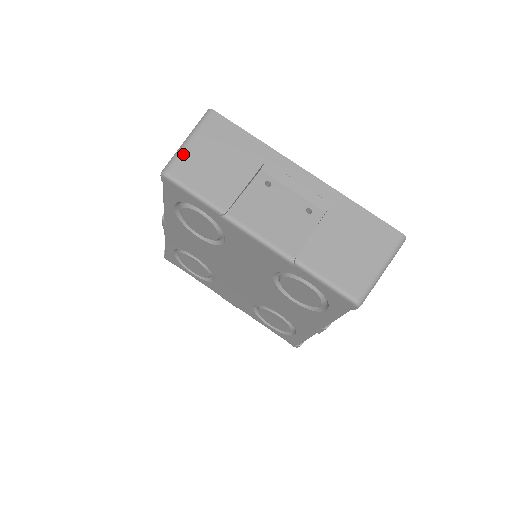
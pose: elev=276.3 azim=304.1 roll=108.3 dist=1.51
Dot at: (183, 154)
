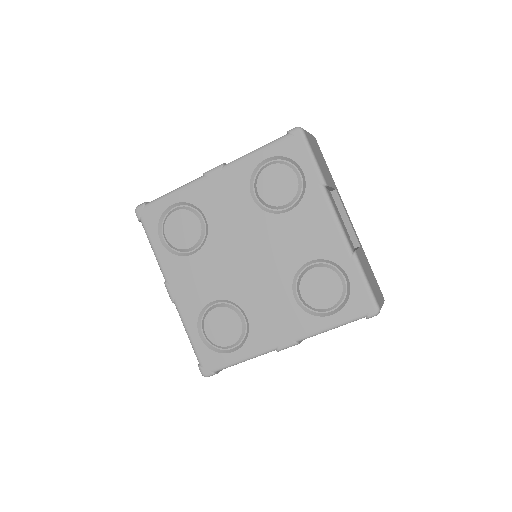
Dot at: (308, 134)
